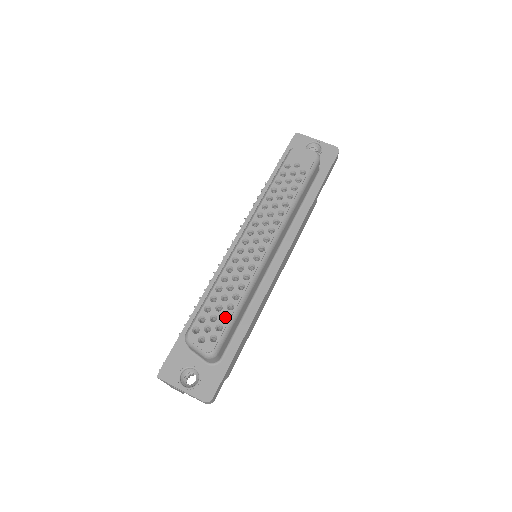
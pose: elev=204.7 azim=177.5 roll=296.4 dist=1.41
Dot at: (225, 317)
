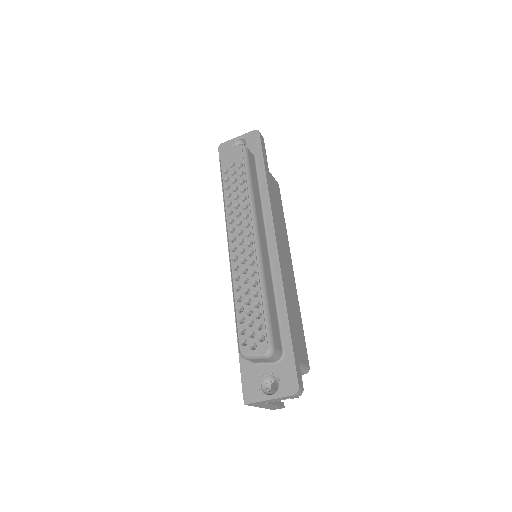
Dot at: (260, 316)
